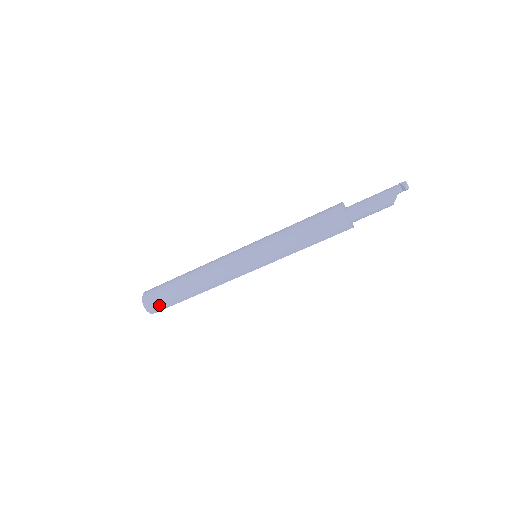
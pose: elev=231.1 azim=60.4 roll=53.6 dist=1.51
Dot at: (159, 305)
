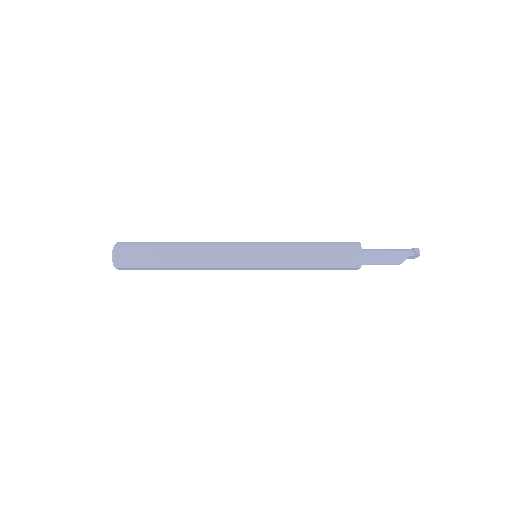
Dot at: (131, 260)
